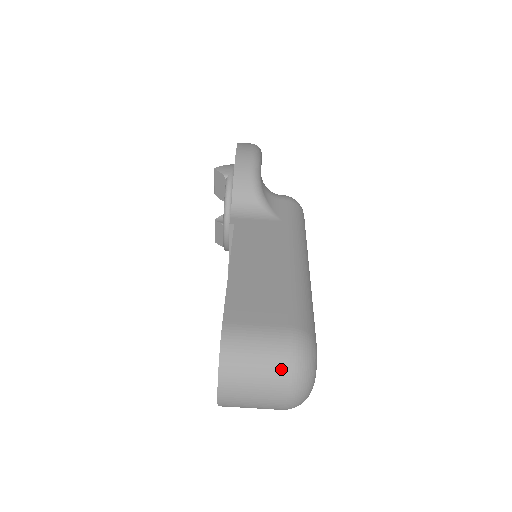
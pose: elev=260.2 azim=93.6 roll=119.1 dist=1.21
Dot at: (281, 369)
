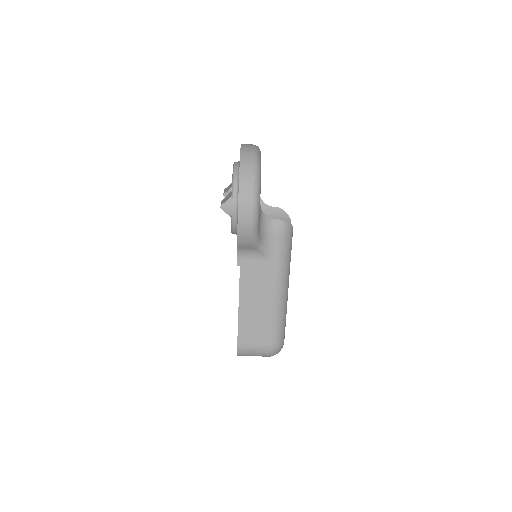
Dot at: (265, 356)
